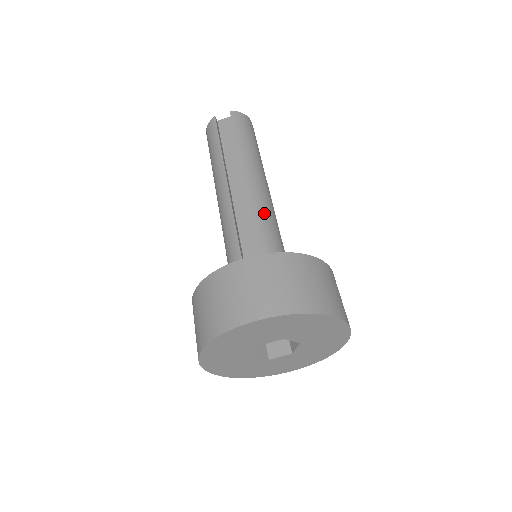
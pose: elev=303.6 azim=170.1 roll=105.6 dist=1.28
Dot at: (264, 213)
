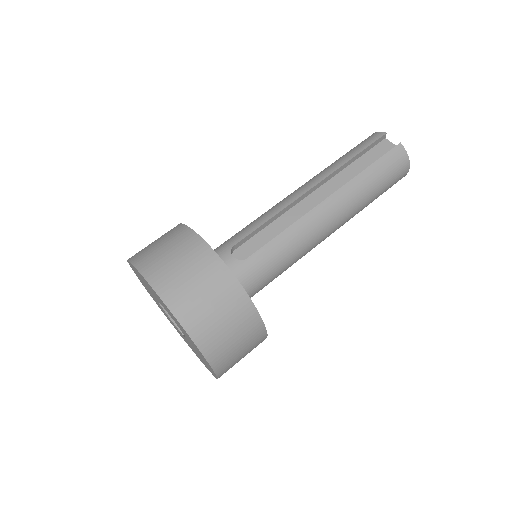
Dot at: (295, 239)
